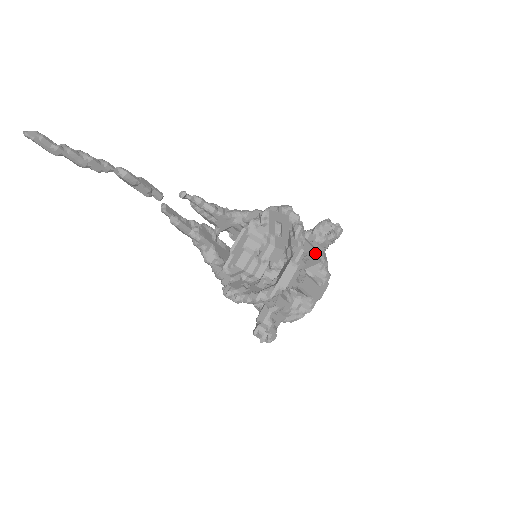
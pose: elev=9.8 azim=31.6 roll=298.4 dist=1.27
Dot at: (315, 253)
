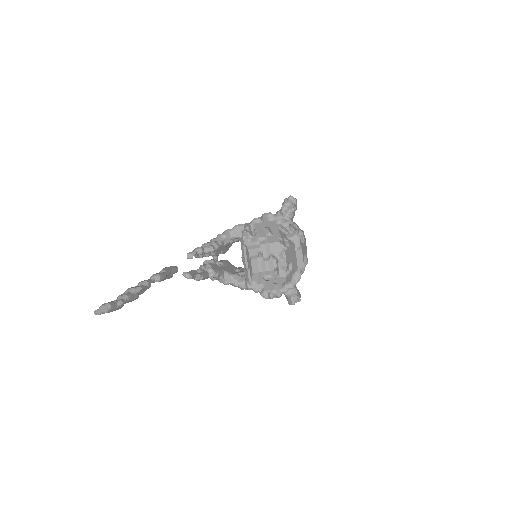
Dot at: (294, 228)
